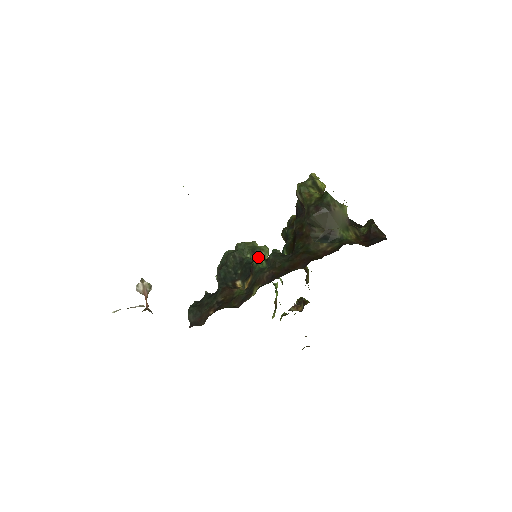
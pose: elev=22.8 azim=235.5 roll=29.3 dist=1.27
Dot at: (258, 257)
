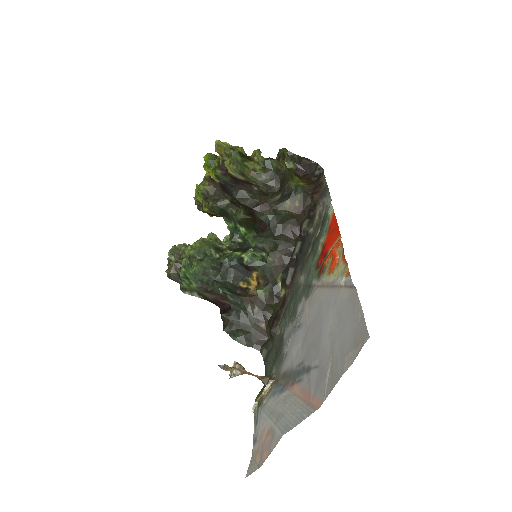
Dot at: (223, 249)
